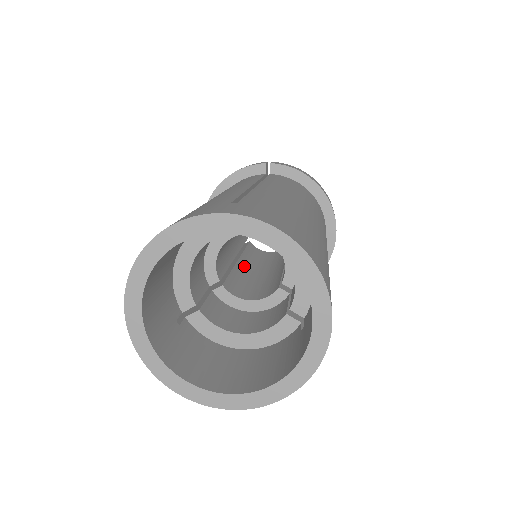
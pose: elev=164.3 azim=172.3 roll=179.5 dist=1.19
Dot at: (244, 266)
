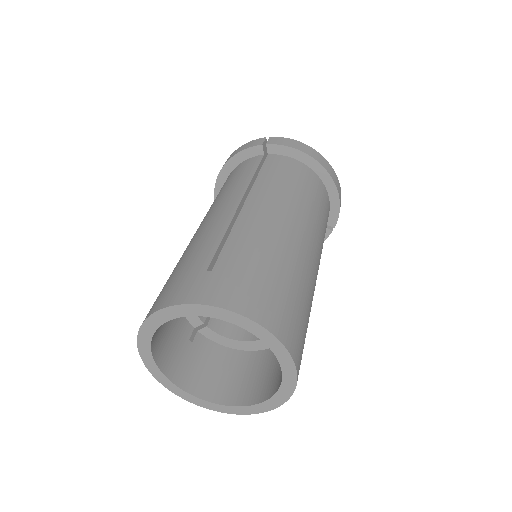
Dot at: occluded
